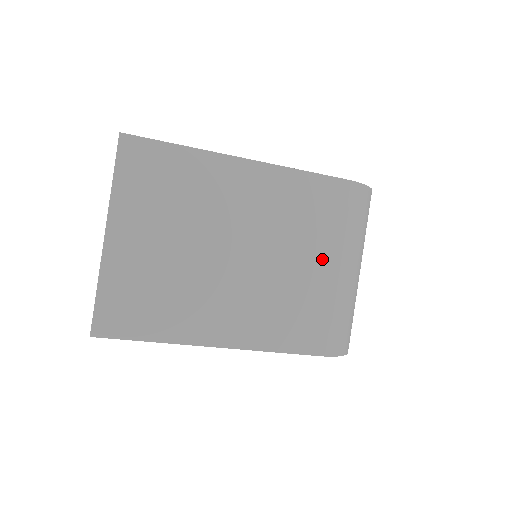
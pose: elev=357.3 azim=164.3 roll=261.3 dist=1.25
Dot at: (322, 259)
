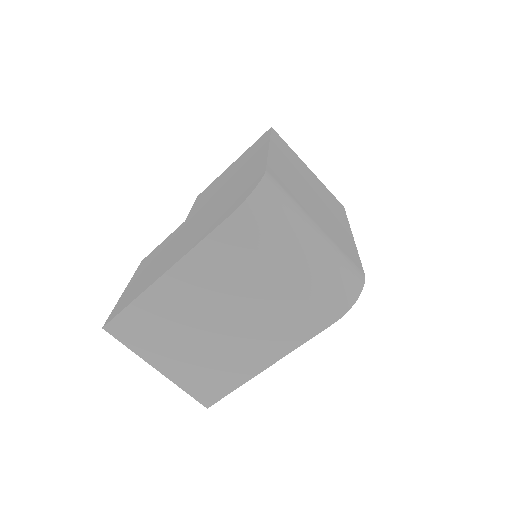
Dot at: (271, 276)
